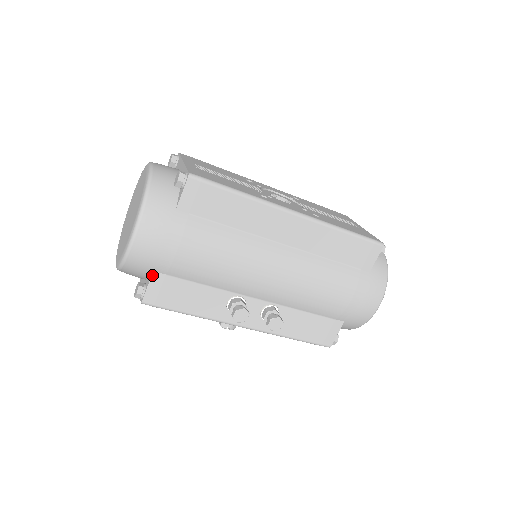
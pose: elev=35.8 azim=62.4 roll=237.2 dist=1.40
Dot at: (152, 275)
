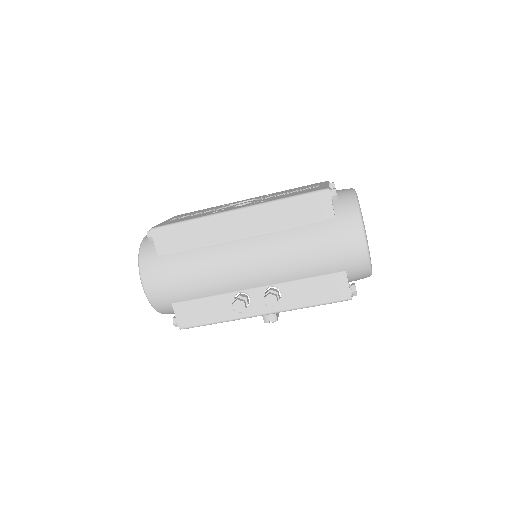
Dot at: (173, 307)
